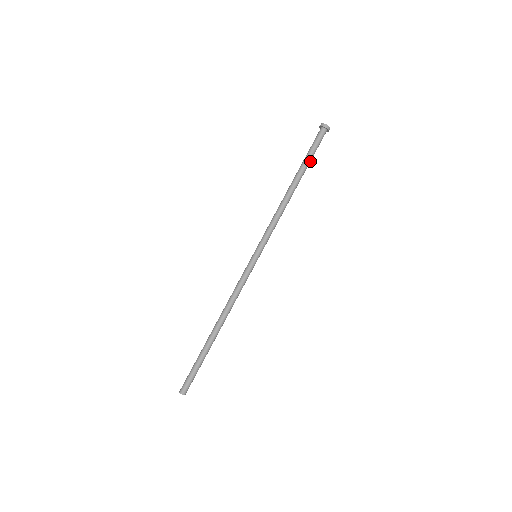
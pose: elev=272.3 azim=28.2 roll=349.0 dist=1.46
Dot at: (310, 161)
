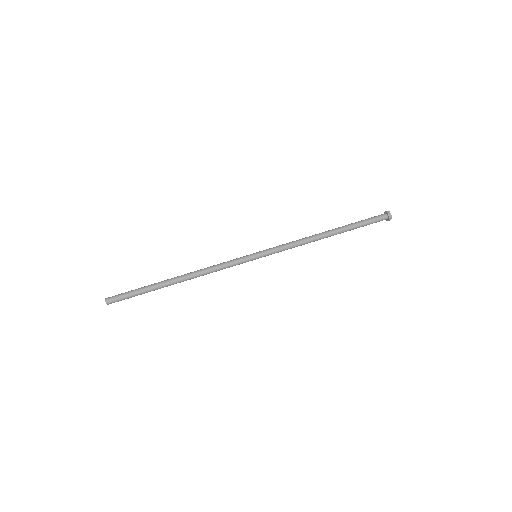
Dot at: (357, 227)
